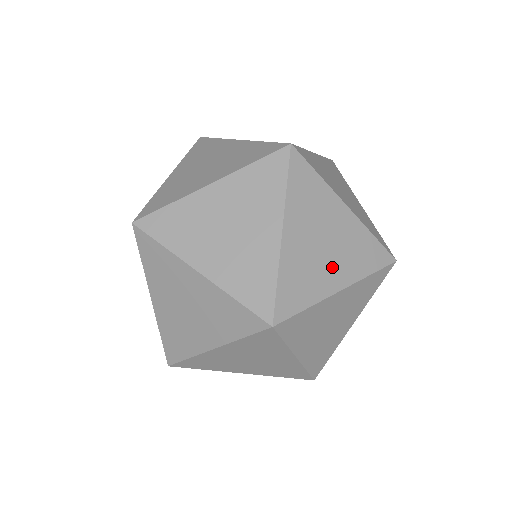
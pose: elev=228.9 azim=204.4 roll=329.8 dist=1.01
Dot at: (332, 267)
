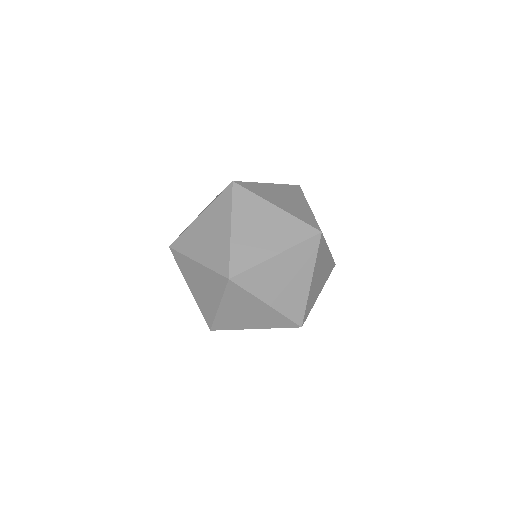
Dot at: (281, 202)
